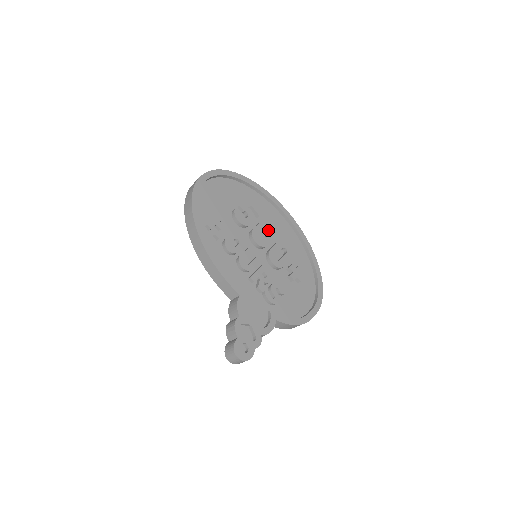
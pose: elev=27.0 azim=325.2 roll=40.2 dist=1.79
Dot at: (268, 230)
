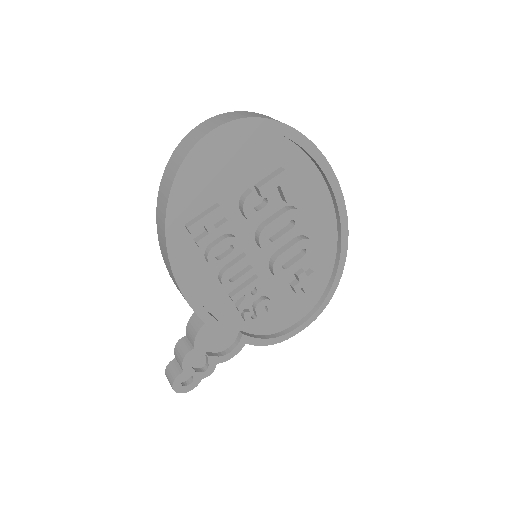
Dot at: (292, 220)
